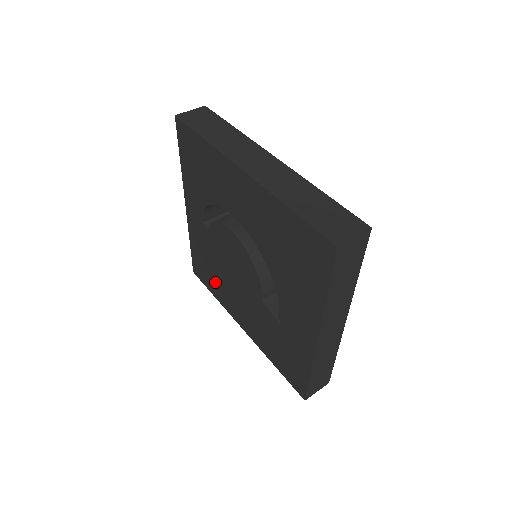
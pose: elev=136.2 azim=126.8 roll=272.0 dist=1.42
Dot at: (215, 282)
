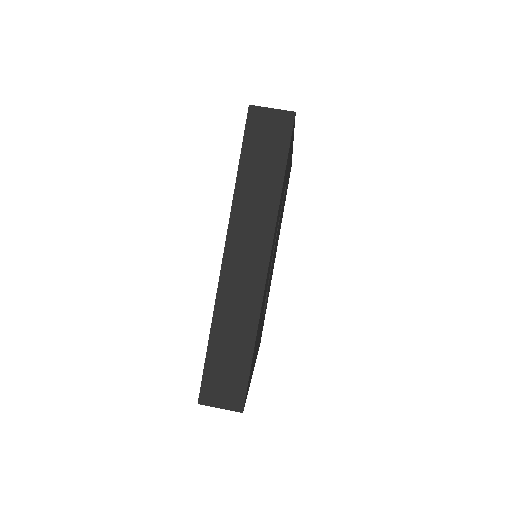
Dot at: occluded
